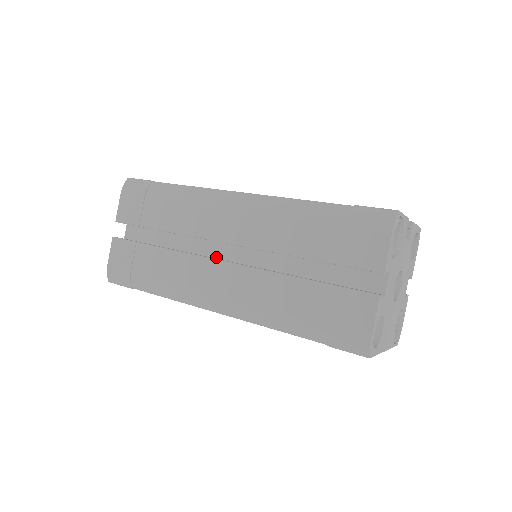
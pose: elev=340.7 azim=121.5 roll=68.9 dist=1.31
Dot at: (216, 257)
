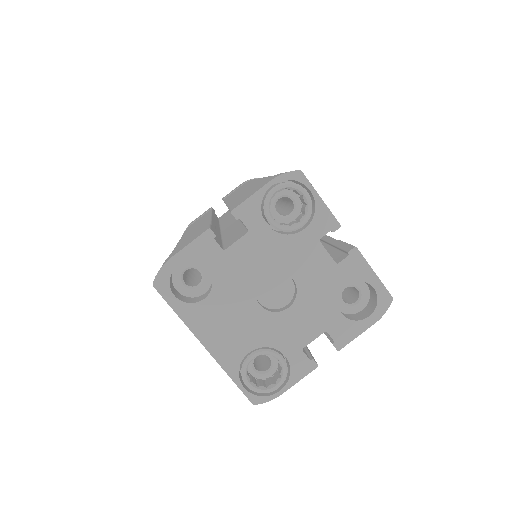
Dot at: (222, 225)
